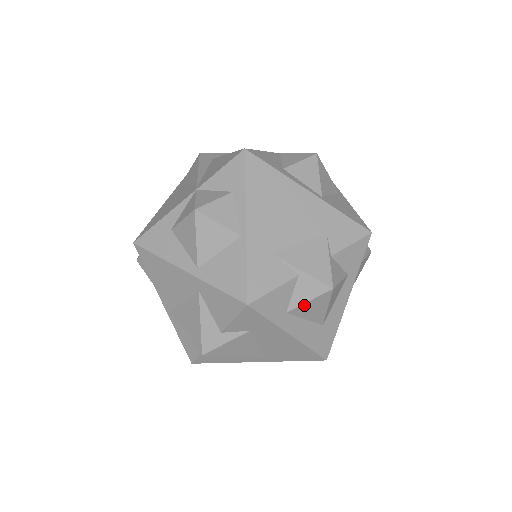
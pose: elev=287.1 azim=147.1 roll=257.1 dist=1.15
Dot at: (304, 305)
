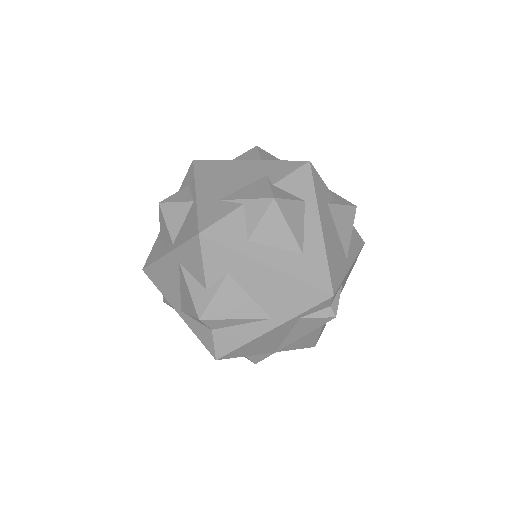
Dot at: (260, 227)
